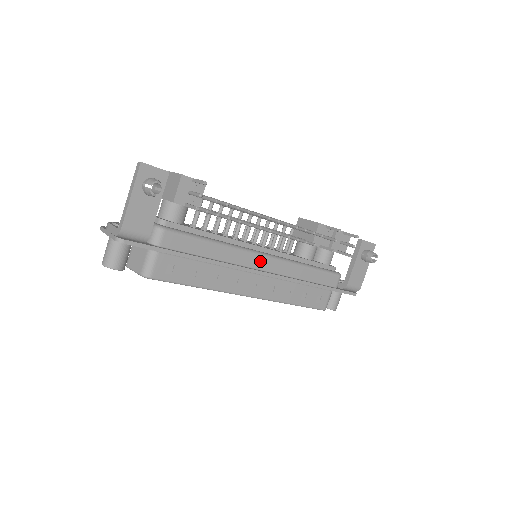
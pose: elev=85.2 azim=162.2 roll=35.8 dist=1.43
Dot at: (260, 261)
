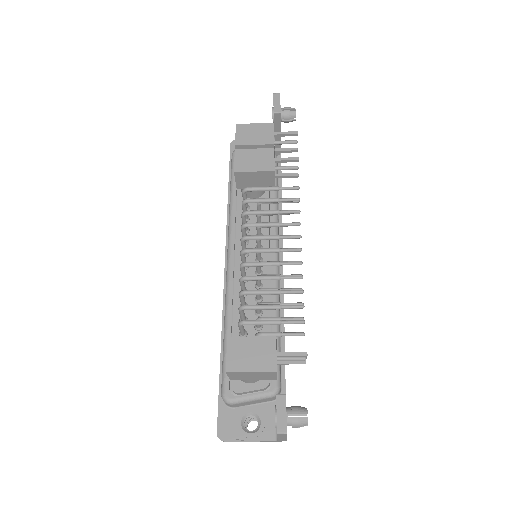
Dot at: occluded
